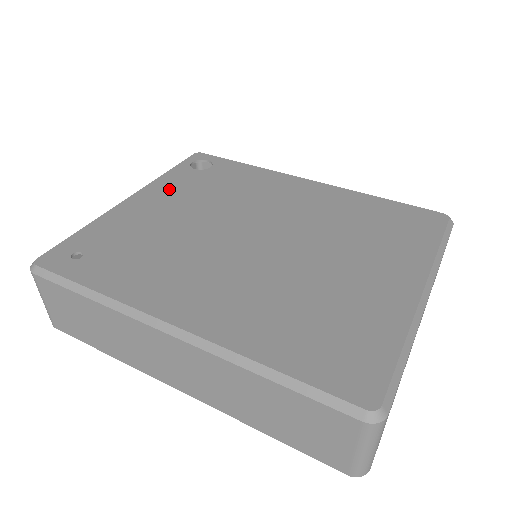
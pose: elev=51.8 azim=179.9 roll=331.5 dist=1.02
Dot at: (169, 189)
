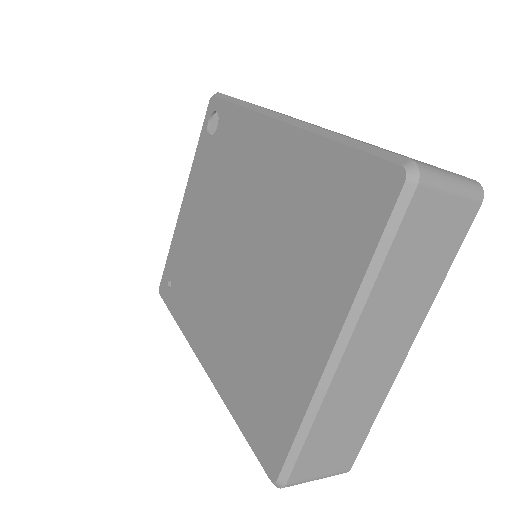
Dot at: (197, 181)
